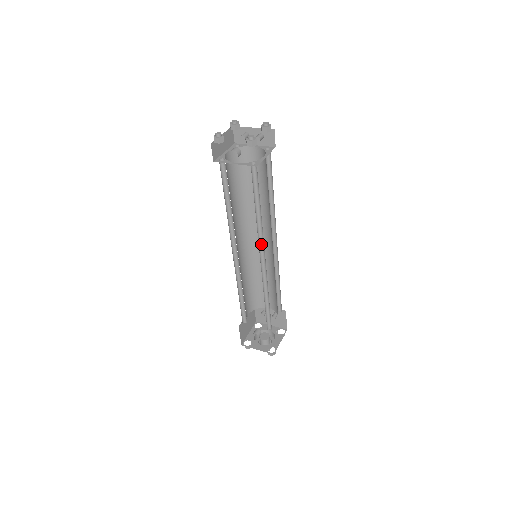
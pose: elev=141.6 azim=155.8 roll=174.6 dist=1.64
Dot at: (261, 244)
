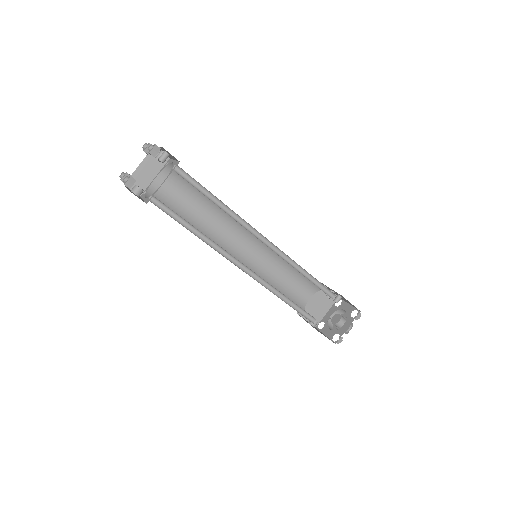
Dot at: (231, 255)
